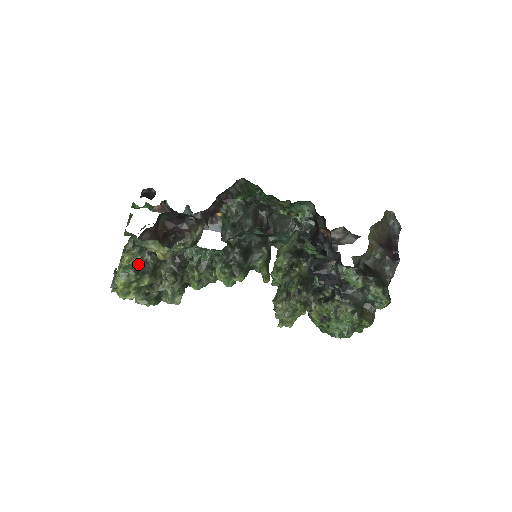
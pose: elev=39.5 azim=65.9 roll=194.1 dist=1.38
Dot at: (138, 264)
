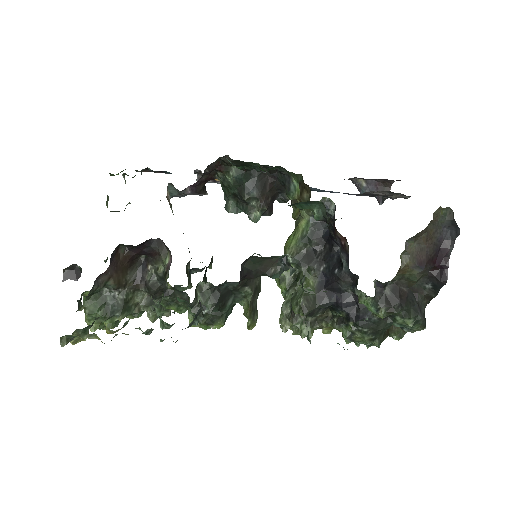
Dot at: (105, 304)
